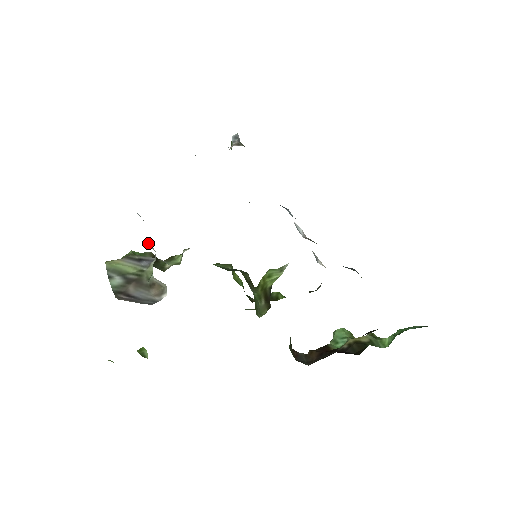
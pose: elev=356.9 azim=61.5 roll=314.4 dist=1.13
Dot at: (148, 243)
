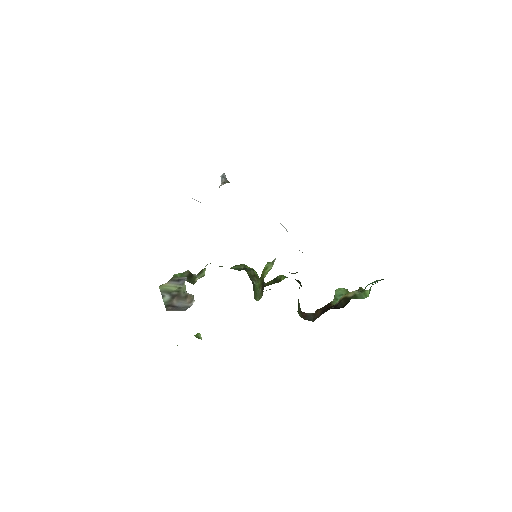
Dot at: occluded
